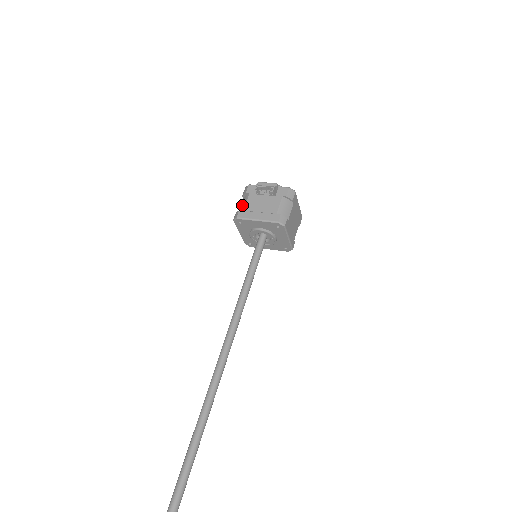
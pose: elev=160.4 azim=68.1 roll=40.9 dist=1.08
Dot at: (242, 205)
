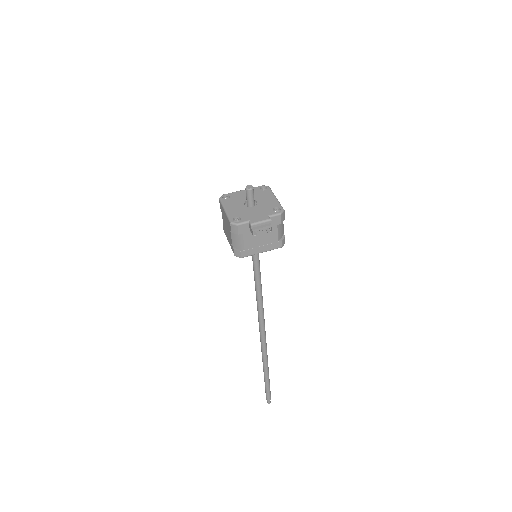
Dot at: (238, 243)
